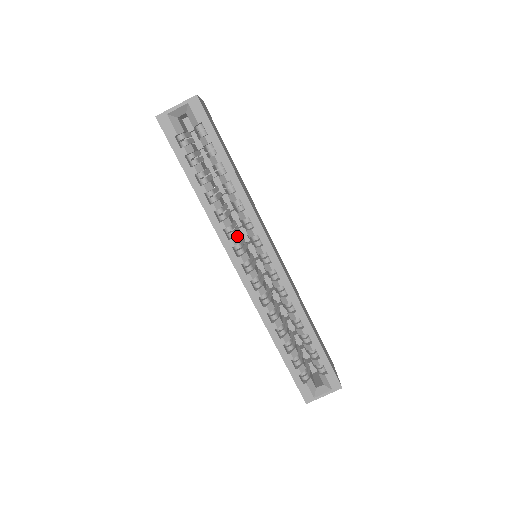
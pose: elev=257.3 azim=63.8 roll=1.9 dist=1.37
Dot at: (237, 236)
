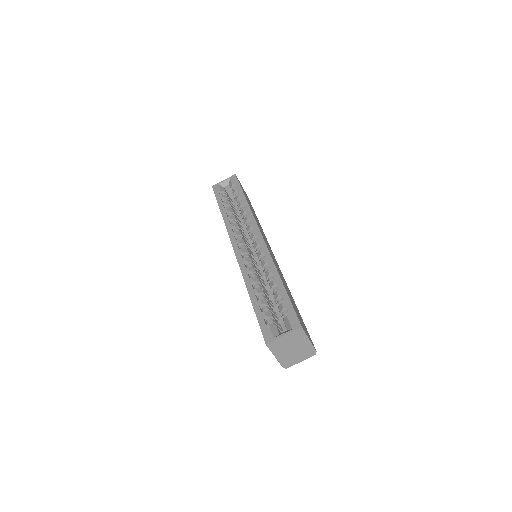
Dot at: (240, 232)
